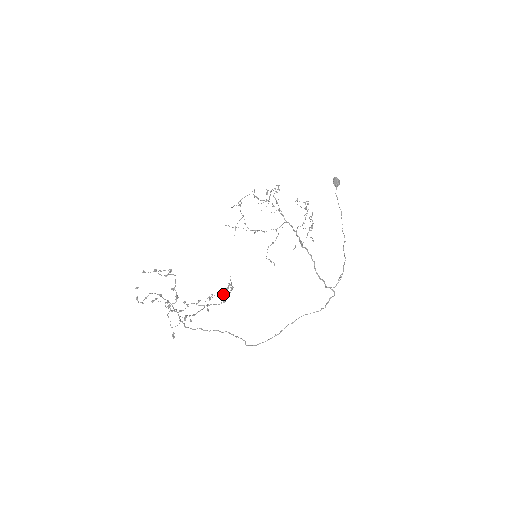
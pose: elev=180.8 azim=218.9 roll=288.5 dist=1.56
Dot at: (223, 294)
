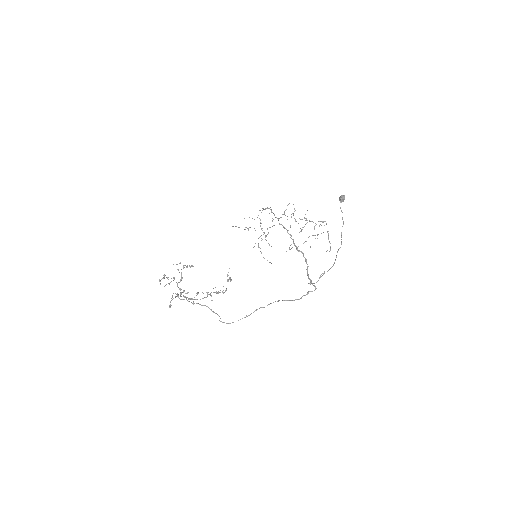
Dot at: occluded
